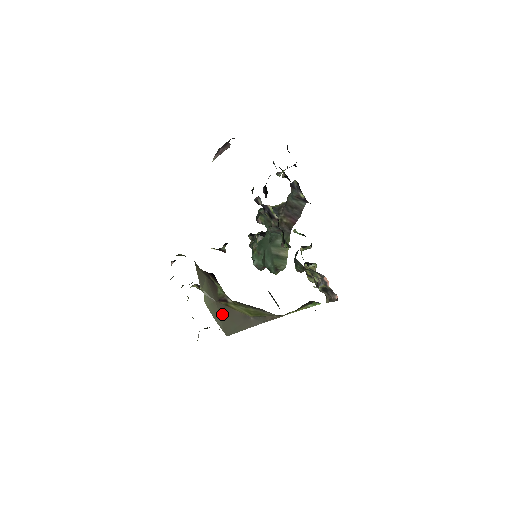
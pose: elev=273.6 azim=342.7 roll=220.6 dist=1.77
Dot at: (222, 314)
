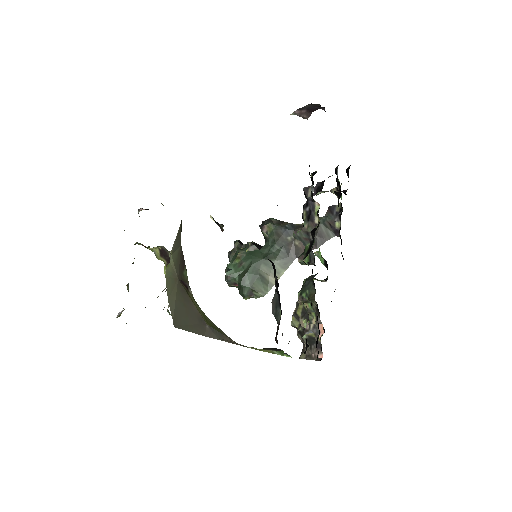
Dot at: (179, 298)
